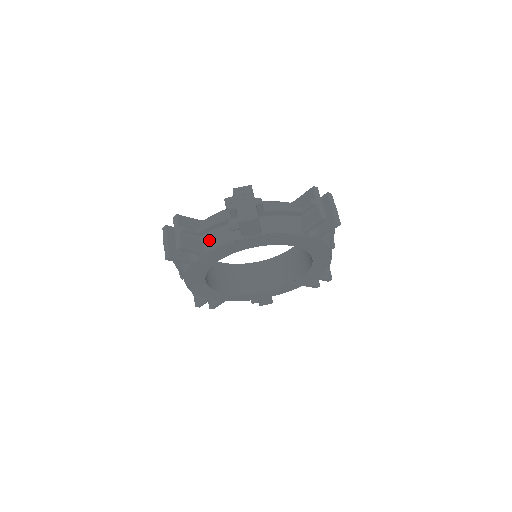
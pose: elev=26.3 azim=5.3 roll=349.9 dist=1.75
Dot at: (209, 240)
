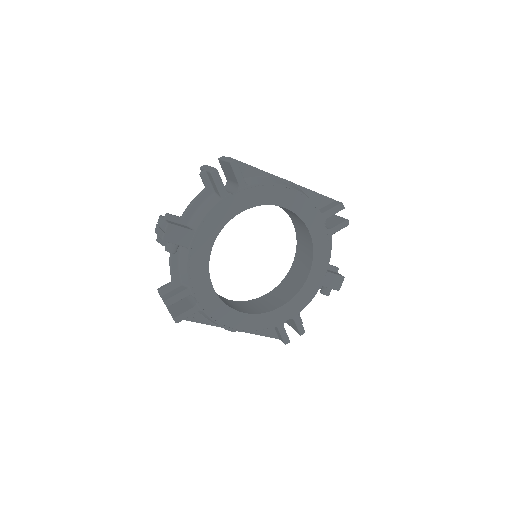
Dot at: (183, 278)
